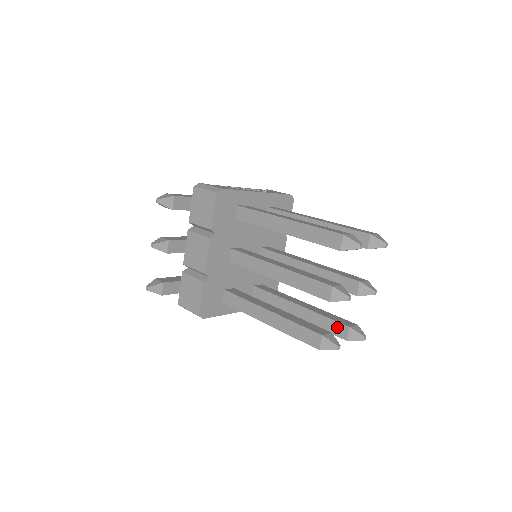
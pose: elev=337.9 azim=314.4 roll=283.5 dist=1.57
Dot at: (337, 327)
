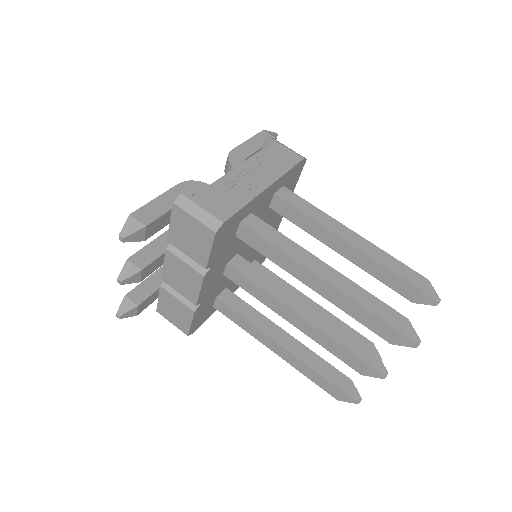
Dot at: occluded
